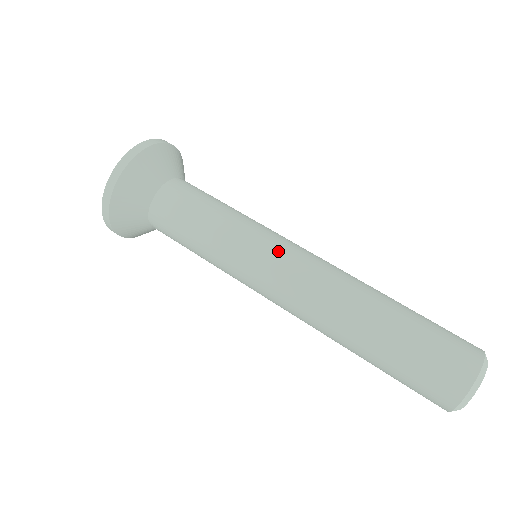
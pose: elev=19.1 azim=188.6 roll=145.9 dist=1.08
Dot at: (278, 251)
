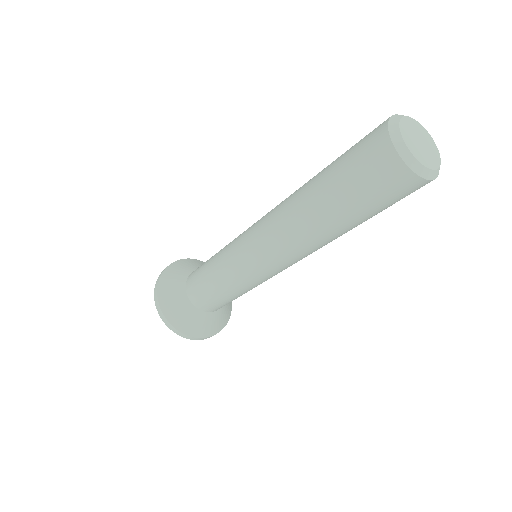
Dot at: (246, 238)
